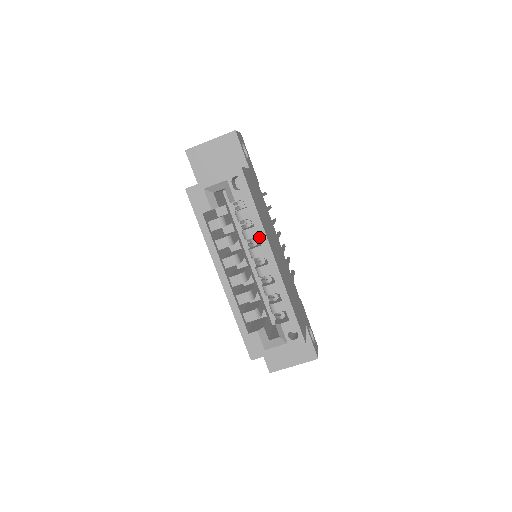
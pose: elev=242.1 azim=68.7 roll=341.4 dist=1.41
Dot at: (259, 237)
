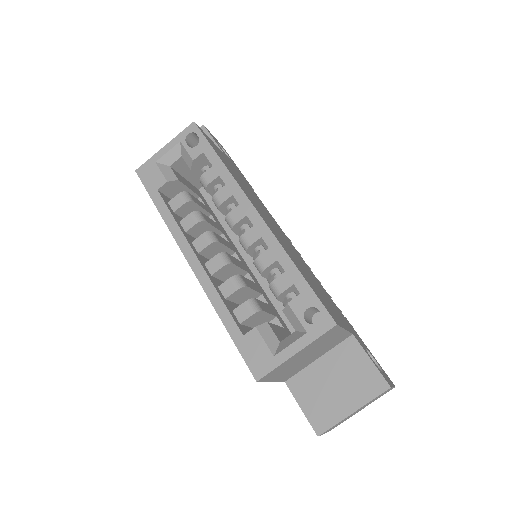
Dot at: (230, 191)
